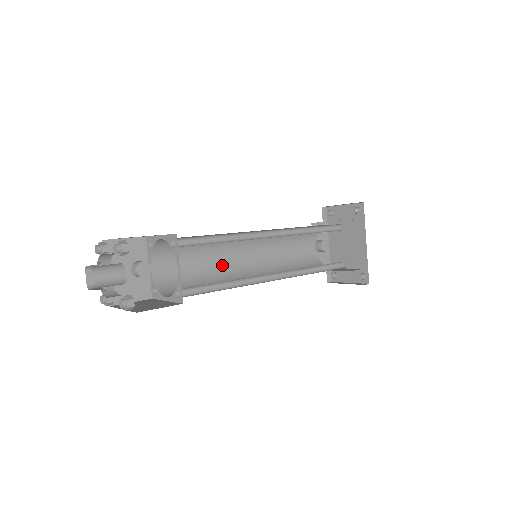
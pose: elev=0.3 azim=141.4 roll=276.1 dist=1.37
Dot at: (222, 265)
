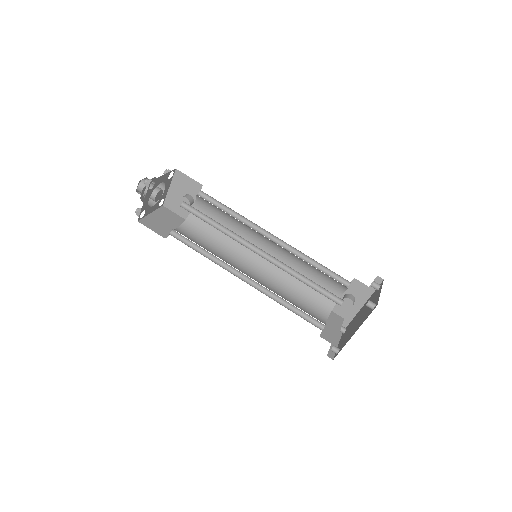
Dot at: occluded
